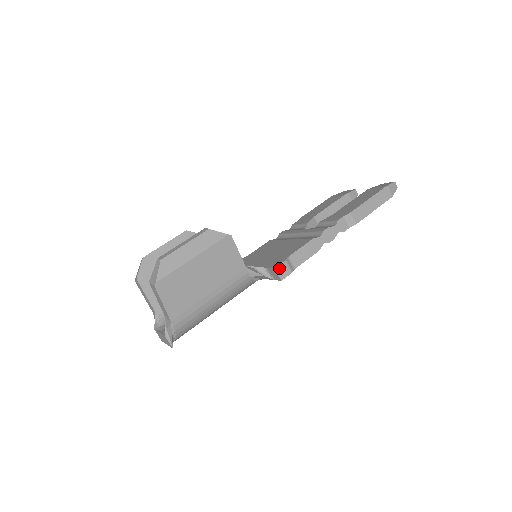
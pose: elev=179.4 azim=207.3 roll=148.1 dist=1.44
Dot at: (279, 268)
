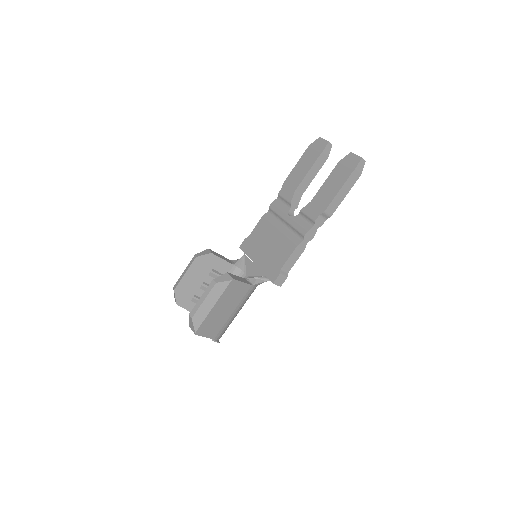
Dot at: (276, 281)
